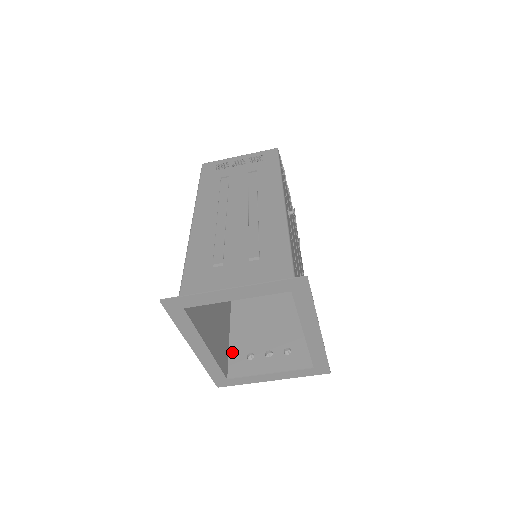
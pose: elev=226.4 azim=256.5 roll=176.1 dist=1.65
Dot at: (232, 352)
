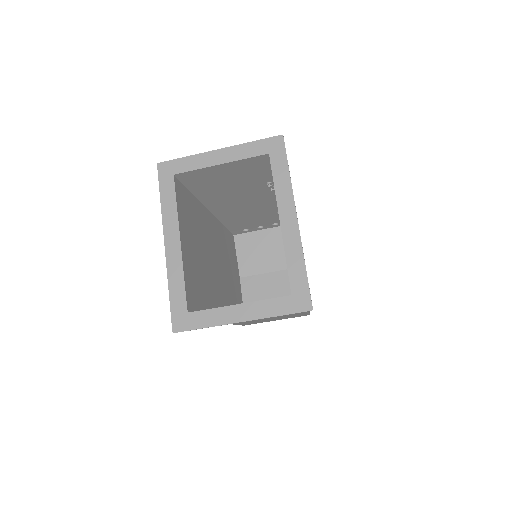
Dot at: occluded
